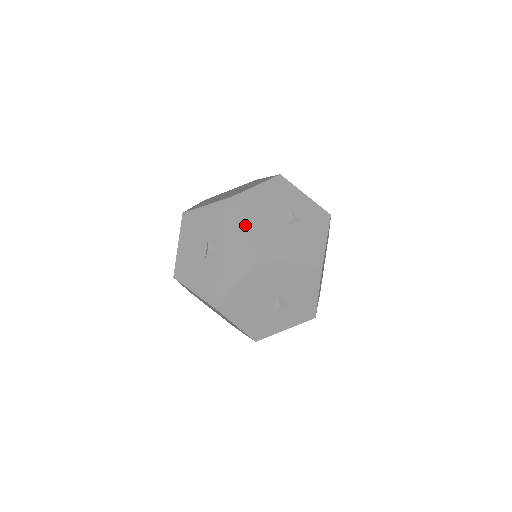
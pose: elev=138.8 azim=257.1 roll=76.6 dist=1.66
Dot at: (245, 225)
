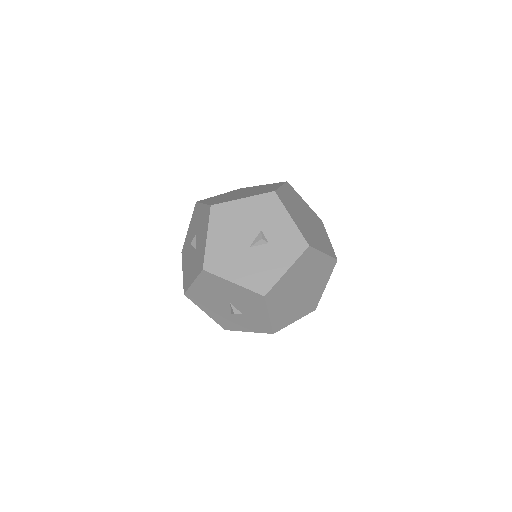
Dot at: (208, 236)
